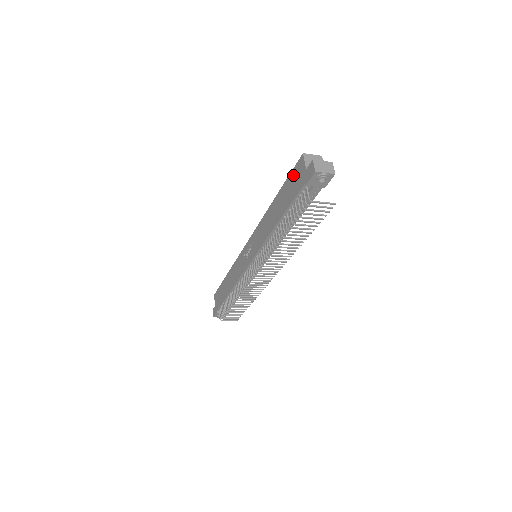
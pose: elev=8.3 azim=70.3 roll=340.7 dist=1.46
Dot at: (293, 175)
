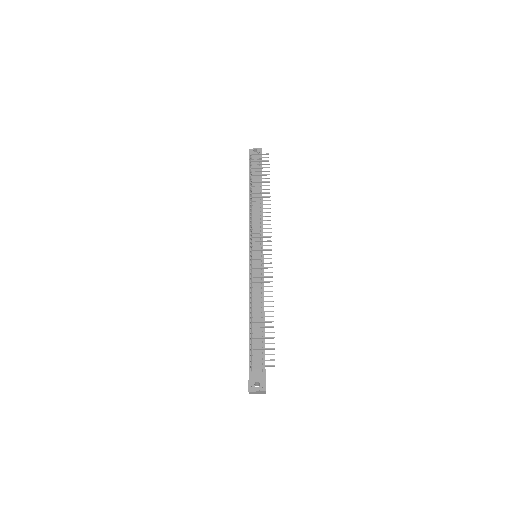
Dot at: occluded
